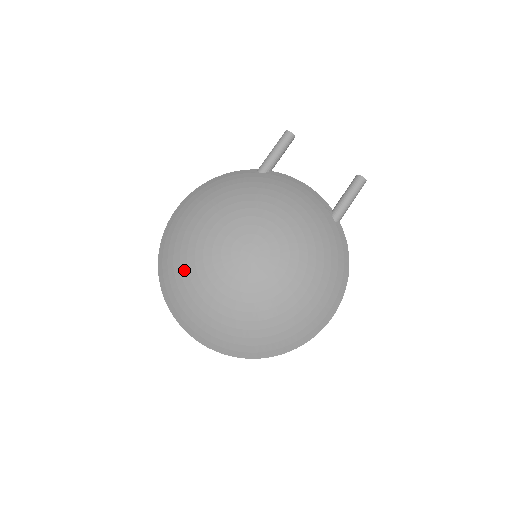
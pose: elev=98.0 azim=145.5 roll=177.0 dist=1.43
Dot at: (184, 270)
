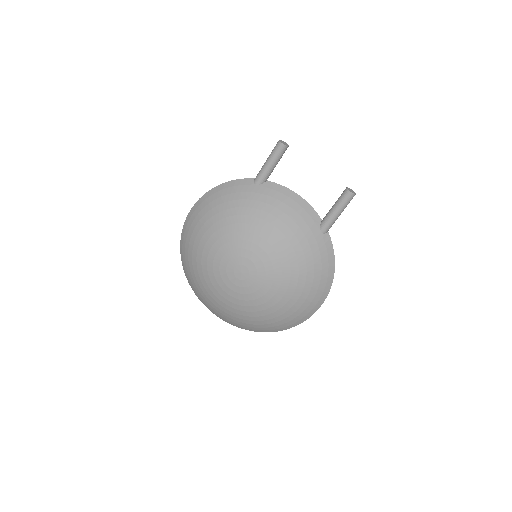
Dot at: (196, 273)
